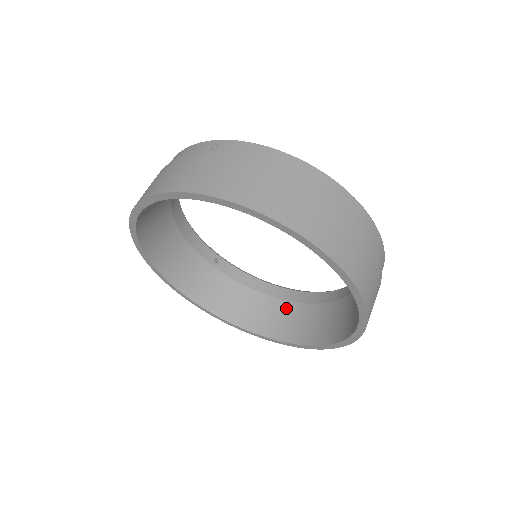
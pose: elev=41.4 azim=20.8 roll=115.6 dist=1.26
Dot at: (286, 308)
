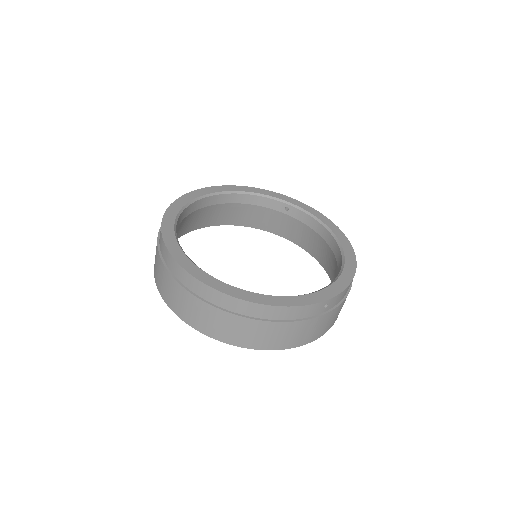
Dot at: (333, 260)
